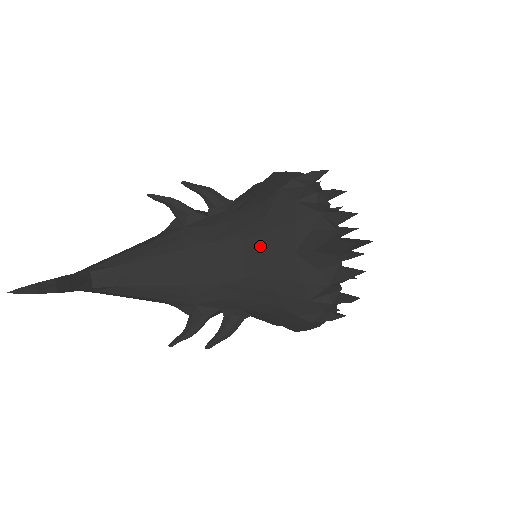
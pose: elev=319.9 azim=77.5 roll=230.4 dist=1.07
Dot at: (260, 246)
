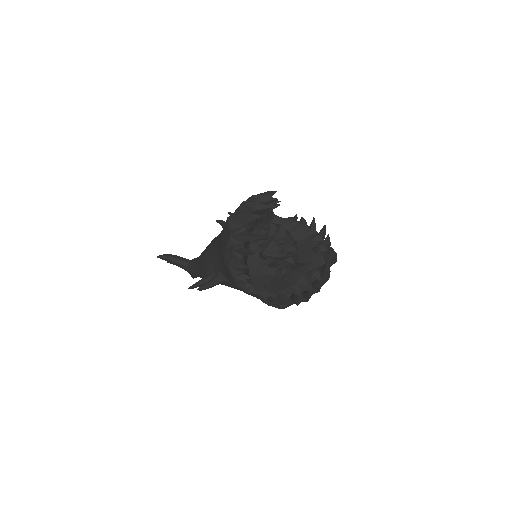
Dot at: occluded
